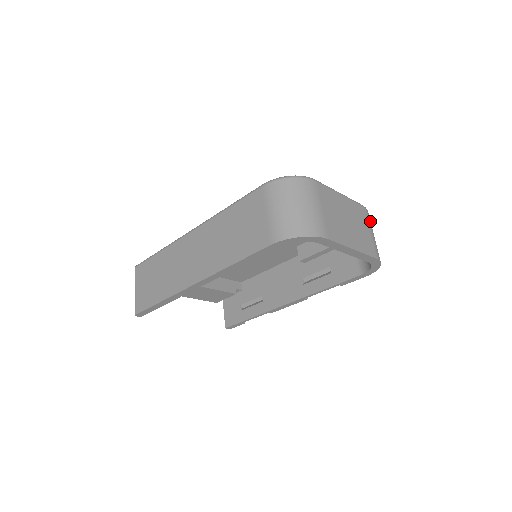
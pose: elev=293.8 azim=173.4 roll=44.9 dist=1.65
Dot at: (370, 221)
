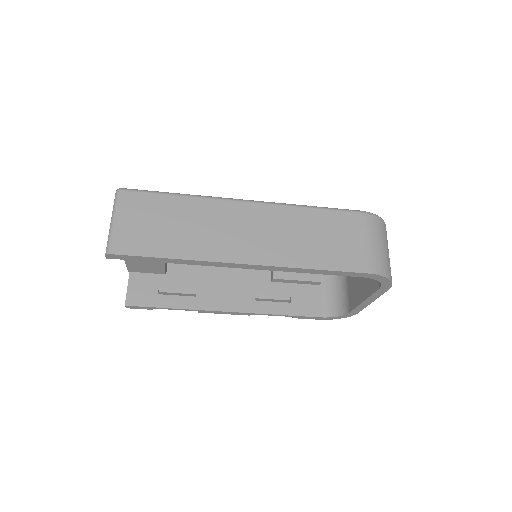
Dot at: occluded
